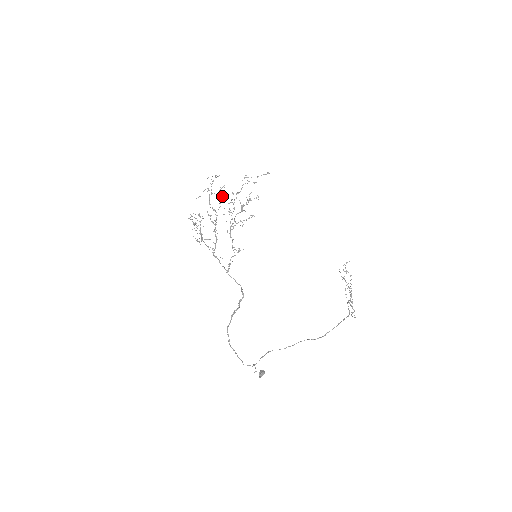
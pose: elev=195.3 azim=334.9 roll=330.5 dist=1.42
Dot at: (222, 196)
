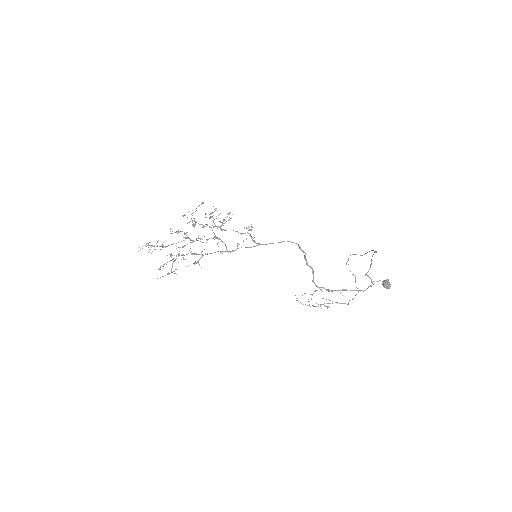
Dot at: (179, 231)
